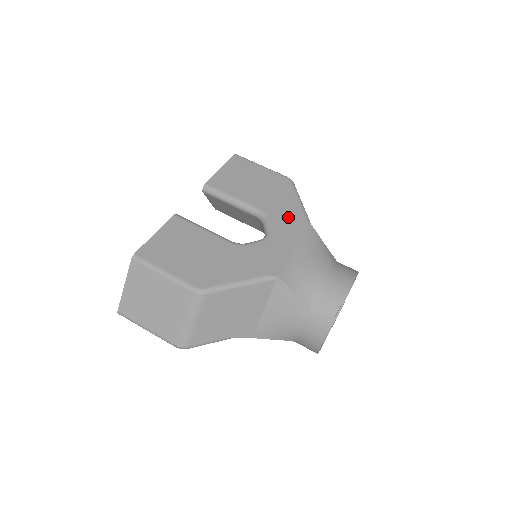
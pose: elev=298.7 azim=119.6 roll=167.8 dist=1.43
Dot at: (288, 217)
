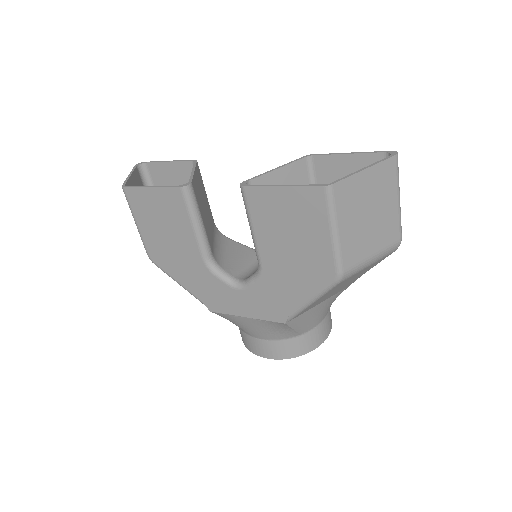
Dot at: (276, 298)
